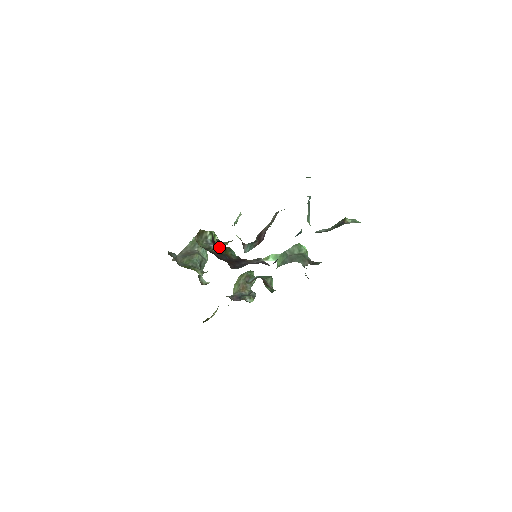
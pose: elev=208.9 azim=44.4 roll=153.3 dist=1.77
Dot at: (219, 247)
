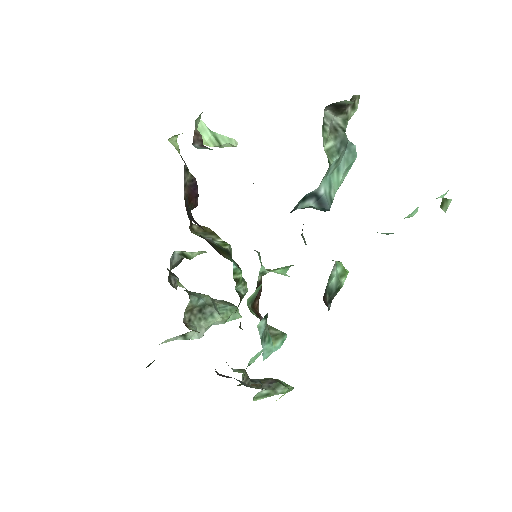
Dot at: (218, 247)
